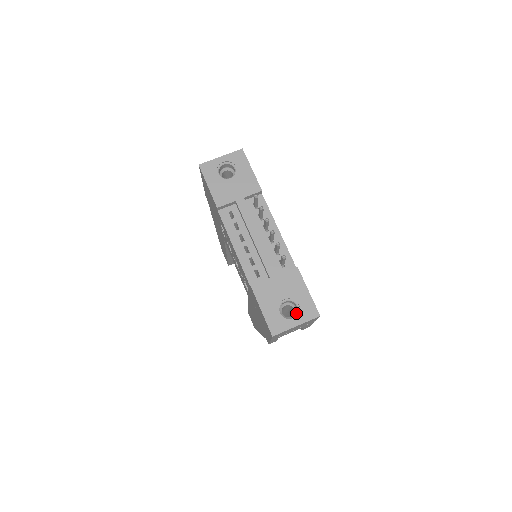
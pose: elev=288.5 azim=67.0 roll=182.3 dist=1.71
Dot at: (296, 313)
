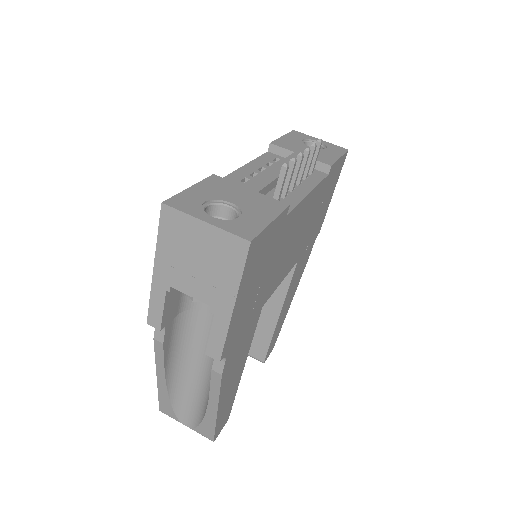
Dot at: occluded
